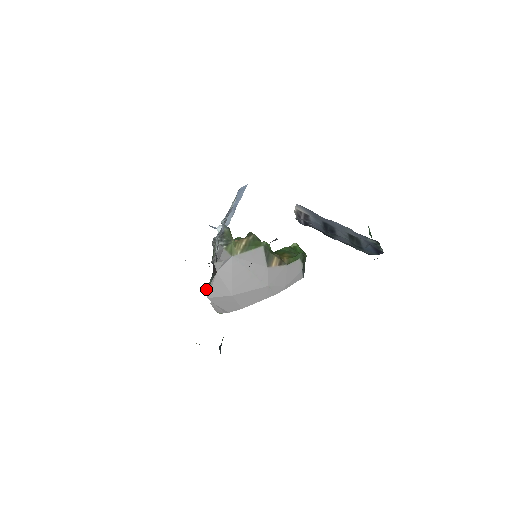
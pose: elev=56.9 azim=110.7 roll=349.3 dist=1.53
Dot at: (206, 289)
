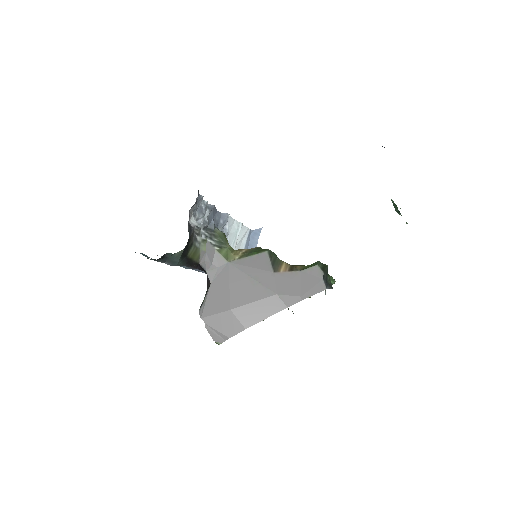
Dot at: (199, 309)
